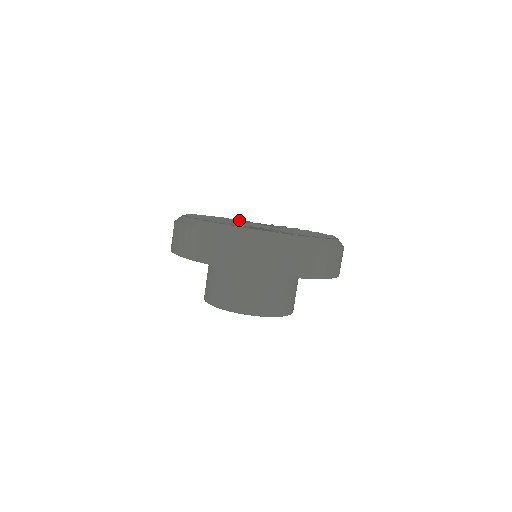
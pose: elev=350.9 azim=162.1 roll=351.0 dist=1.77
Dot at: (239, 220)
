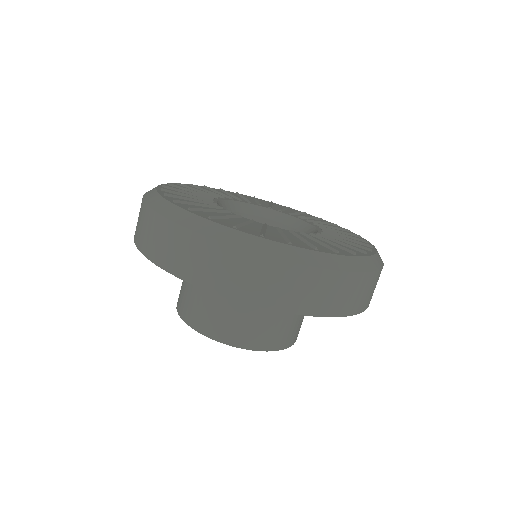
Dot at: (199, 190)
